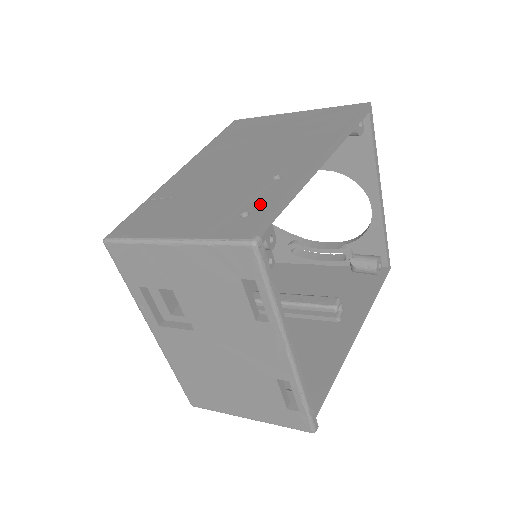
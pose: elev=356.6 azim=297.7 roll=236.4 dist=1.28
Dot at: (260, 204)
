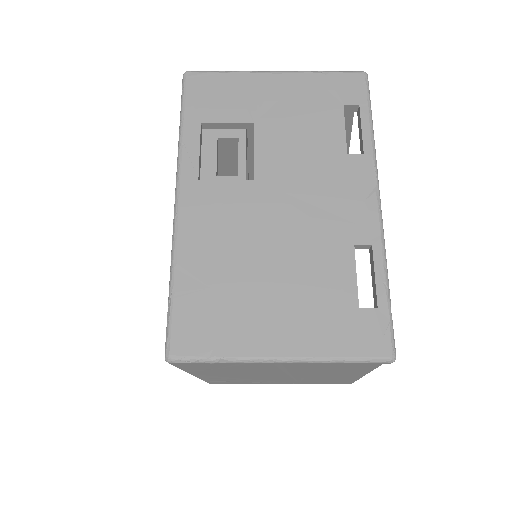
Dot at: occluded
